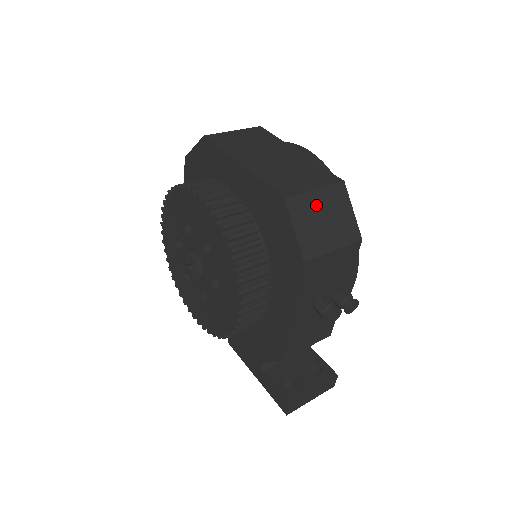
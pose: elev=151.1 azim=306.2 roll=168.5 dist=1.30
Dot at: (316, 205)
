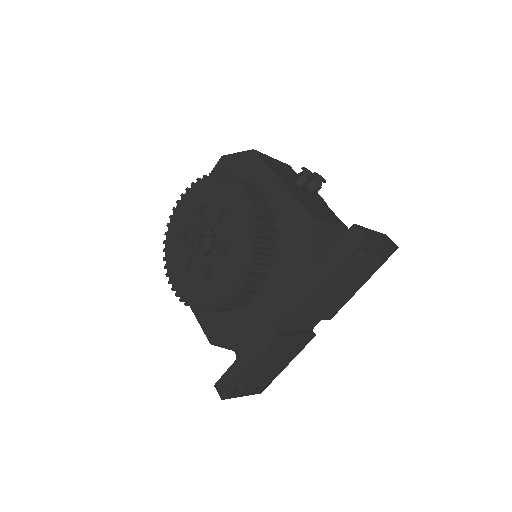
Dot at: occluded
